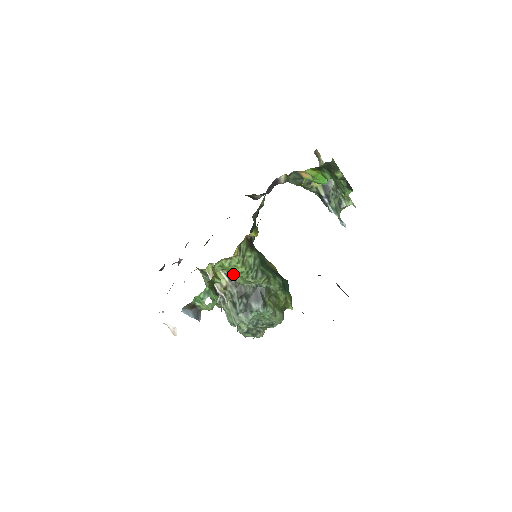
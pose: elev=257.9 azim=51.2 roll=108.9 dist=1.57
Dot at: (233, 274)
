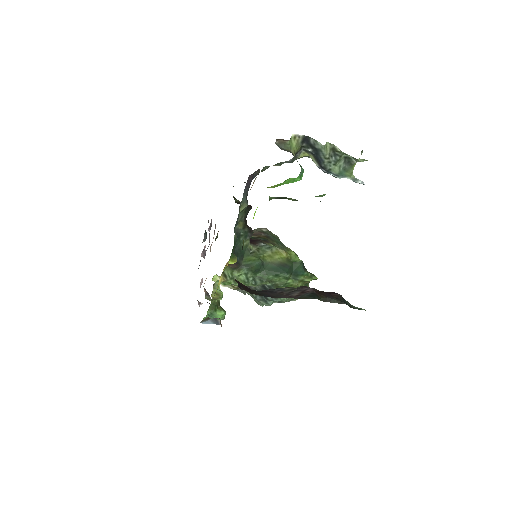
Dot at: occluded
